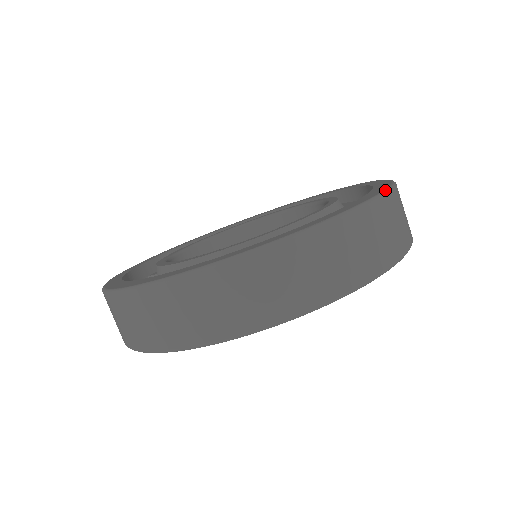
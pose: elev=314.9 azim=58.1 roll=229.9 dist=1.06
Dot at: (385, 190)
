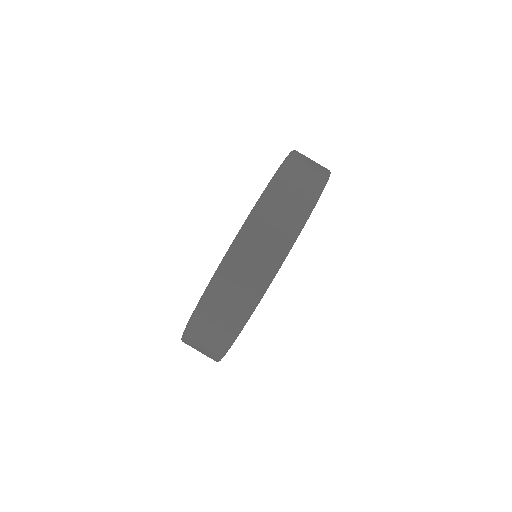
Dot at: occluded
